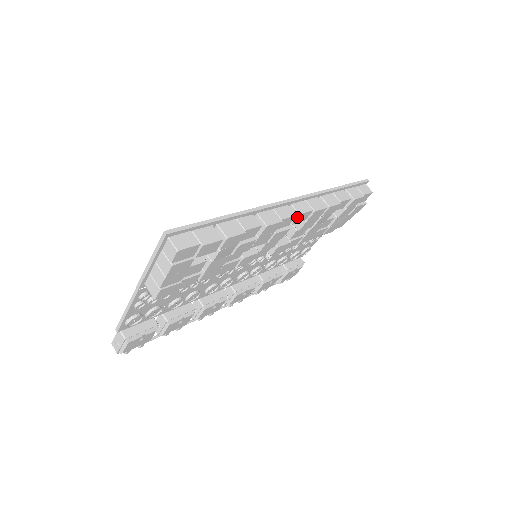
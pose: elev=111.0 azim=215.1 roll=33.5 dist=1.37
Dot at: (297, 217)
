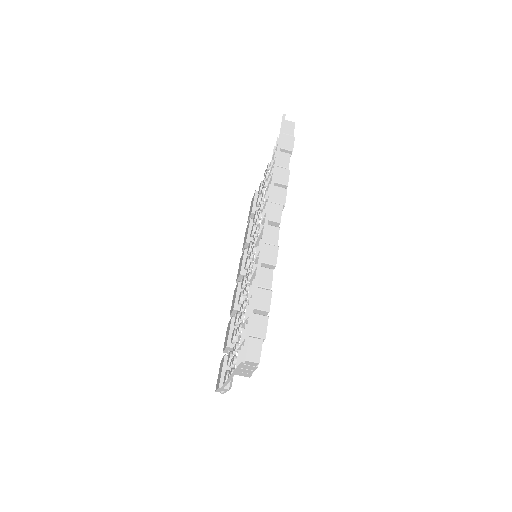
Dot at: occluded
